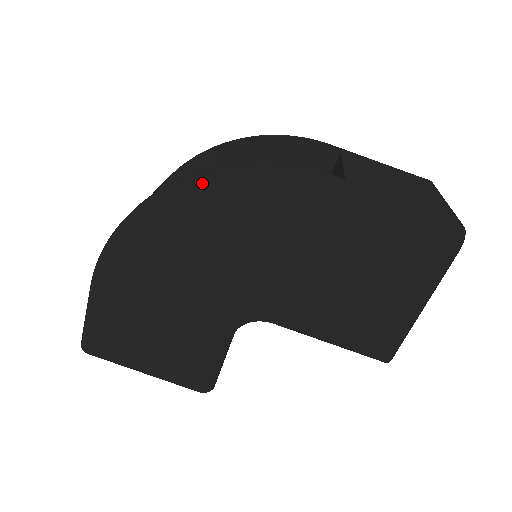
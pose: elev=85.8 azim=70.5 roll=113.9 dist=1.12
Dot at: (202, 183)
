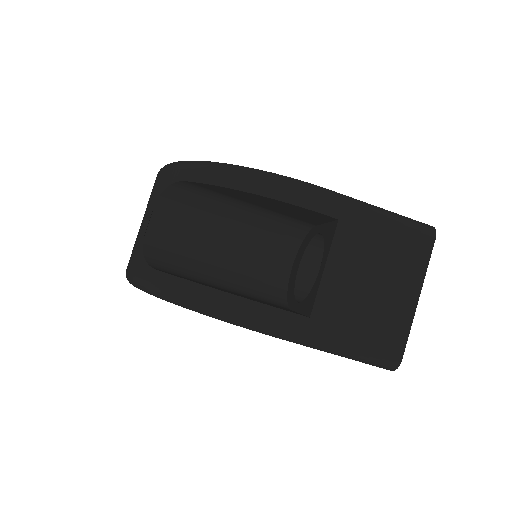
Dot at: (189, 306)
